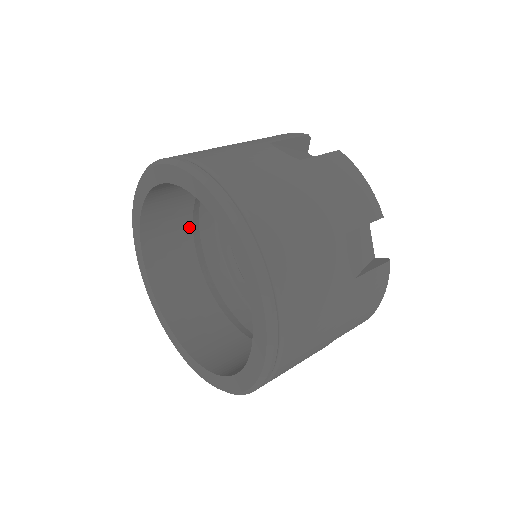
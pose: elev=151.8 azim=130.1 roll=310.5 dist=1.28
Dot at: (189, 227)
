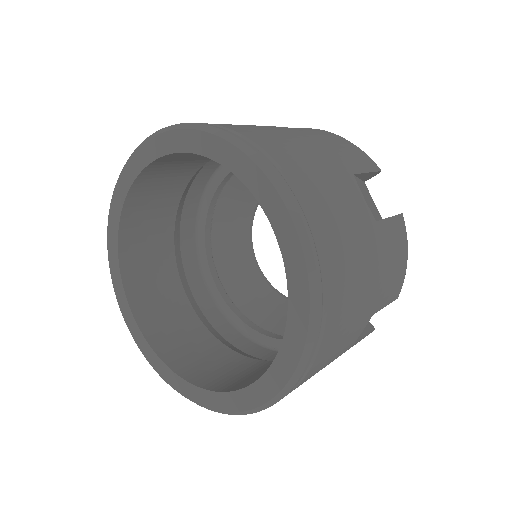
Dot at: (172, 258)
